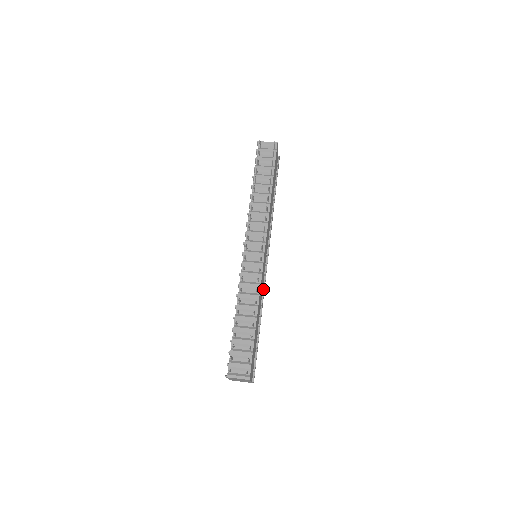
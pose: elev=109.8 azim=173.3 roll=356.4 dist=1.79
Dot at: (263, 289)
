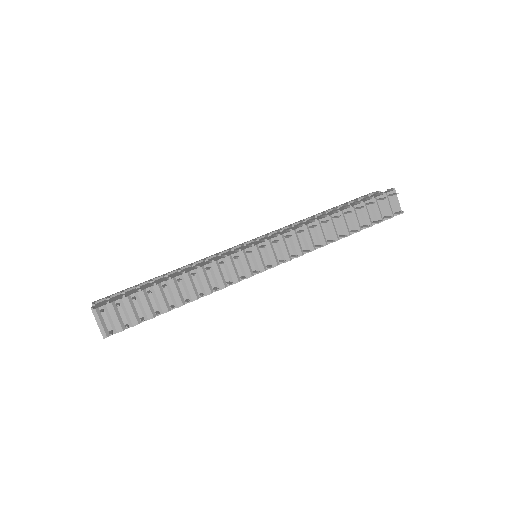
Dot at: occluded
